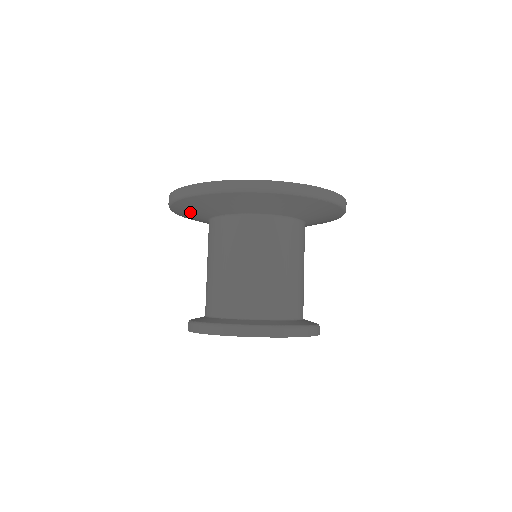
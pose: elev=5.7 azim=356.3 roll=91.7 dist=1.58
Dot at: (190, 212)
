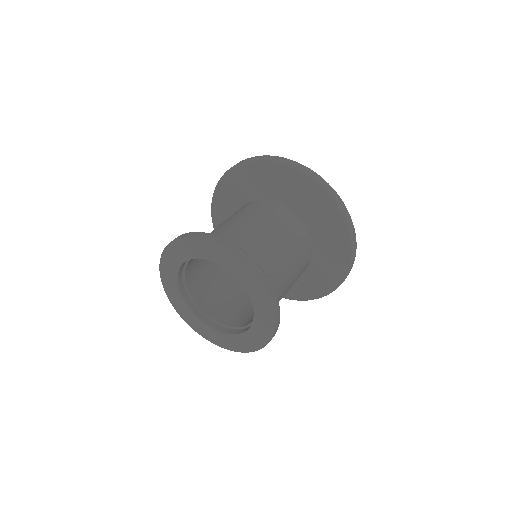
Dot at: (222, 219)
